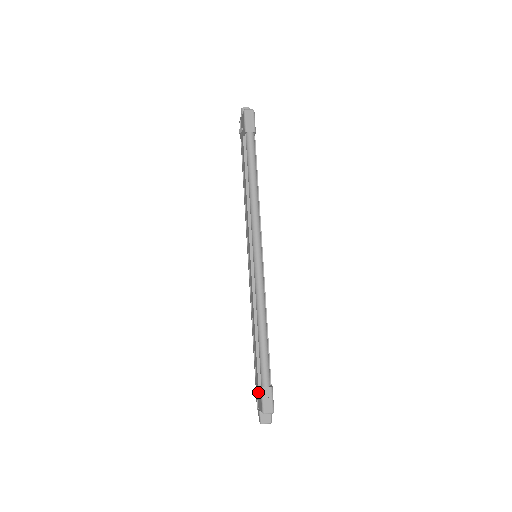
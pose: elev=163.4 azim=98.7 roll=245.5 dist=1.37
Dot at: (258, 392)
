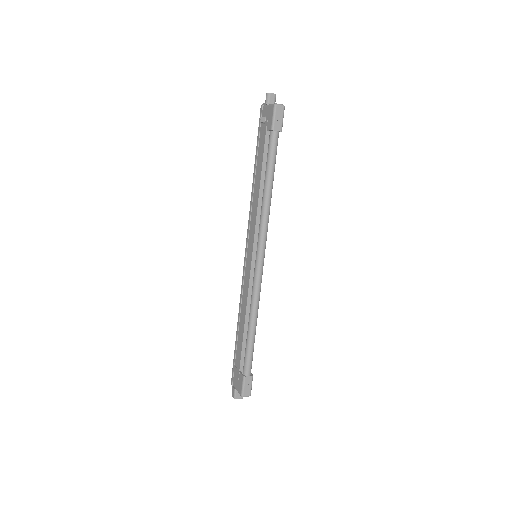
Dot at: (238, 376)
